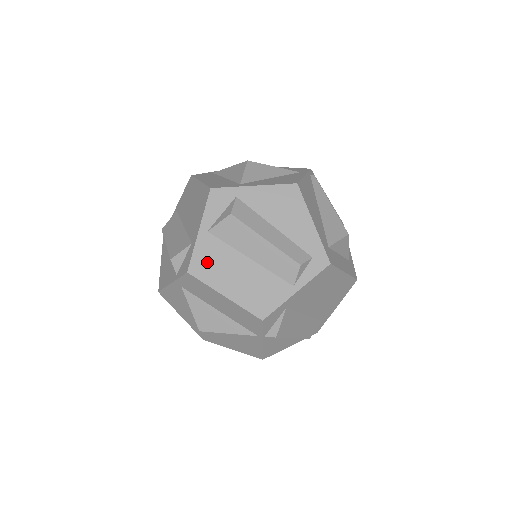
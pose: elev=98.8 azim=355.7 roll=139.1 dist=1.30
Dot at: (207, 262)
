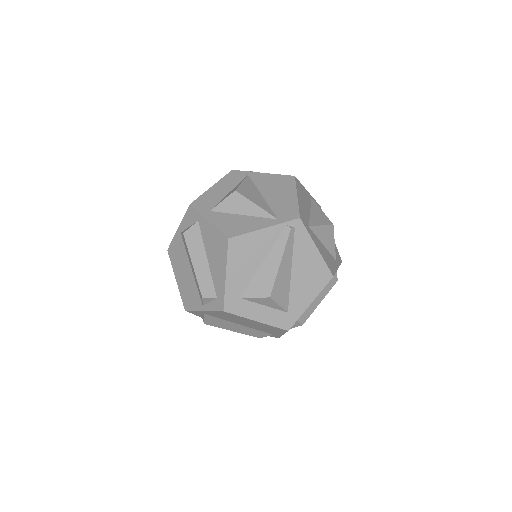
Dot at: (175, 252)
